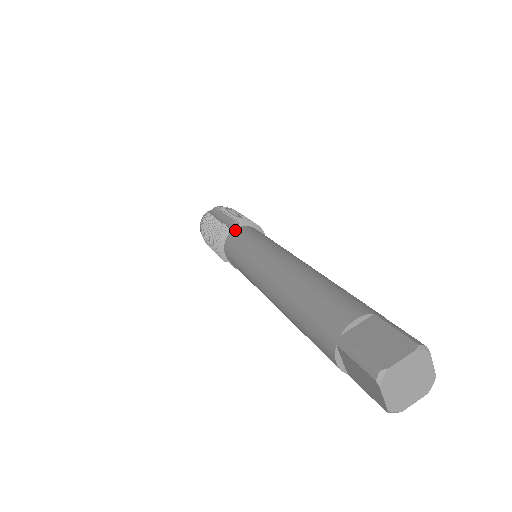
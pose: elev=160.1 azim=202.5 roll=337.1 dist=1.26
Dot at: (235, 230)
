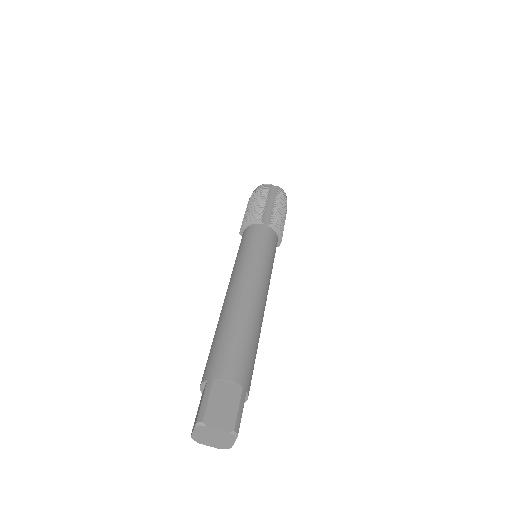
Dot at: (263, 226)
